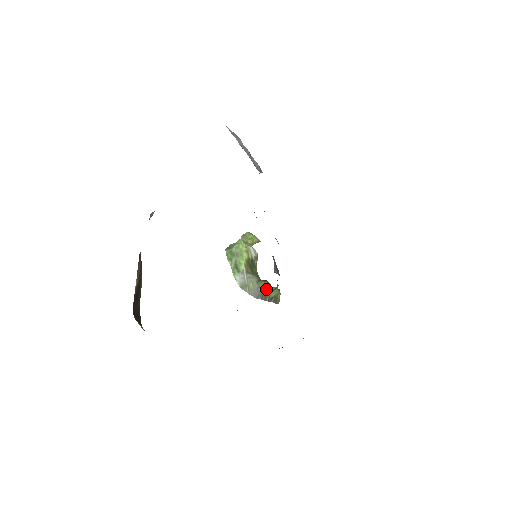
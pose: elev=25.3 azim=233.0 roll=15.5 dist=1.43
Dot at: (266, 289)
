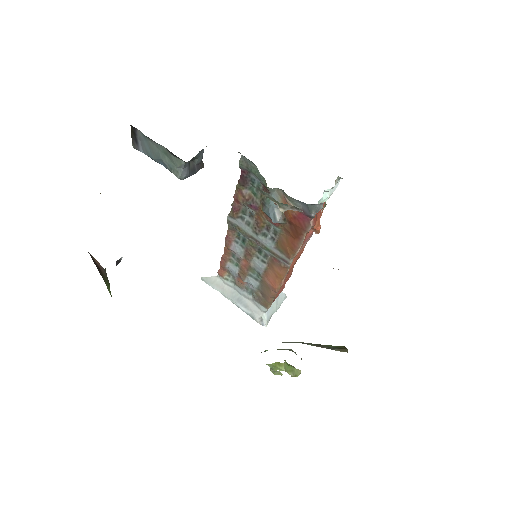
Dot at: (317, 344)
